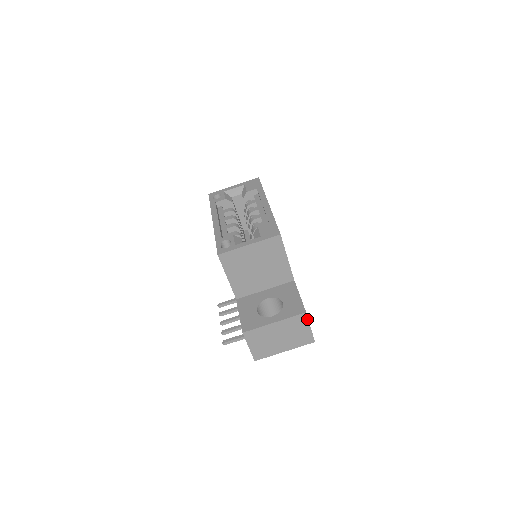
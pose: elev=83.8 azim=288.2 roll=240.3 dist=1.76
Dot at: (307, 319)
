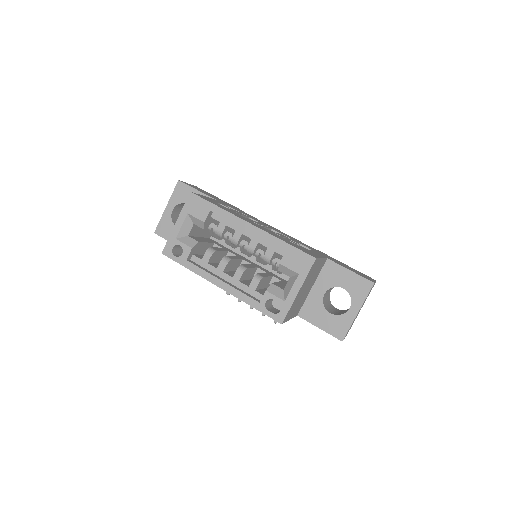
Dot at: (374, 283)
